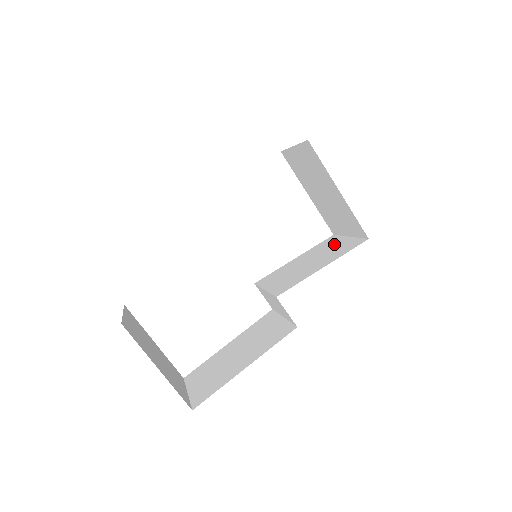
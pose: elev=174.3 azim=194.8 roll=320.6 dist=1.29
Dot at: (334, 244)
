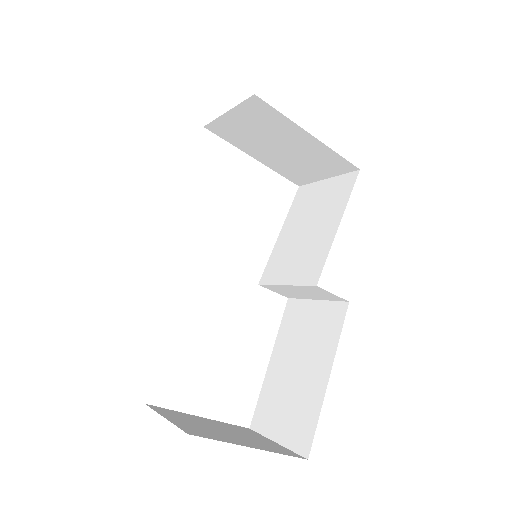
Dot at: (316, 195)
